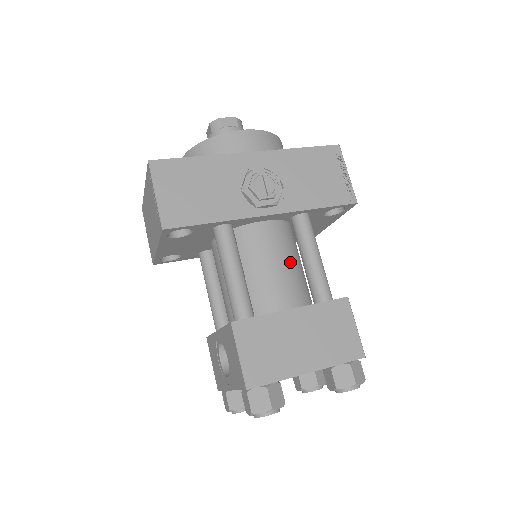
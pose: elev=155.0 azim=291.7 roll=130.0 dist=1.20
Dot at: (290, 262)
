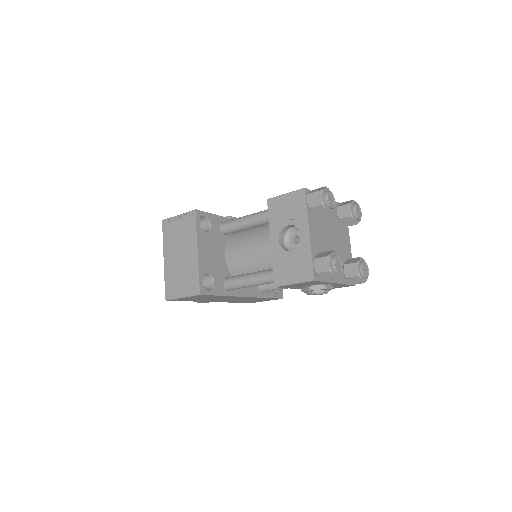
Dot at: occluded
